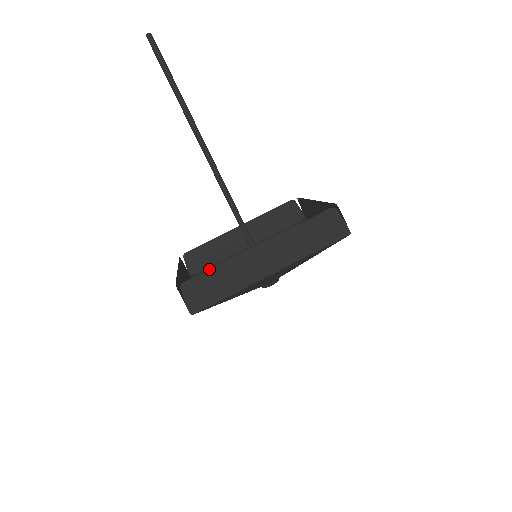
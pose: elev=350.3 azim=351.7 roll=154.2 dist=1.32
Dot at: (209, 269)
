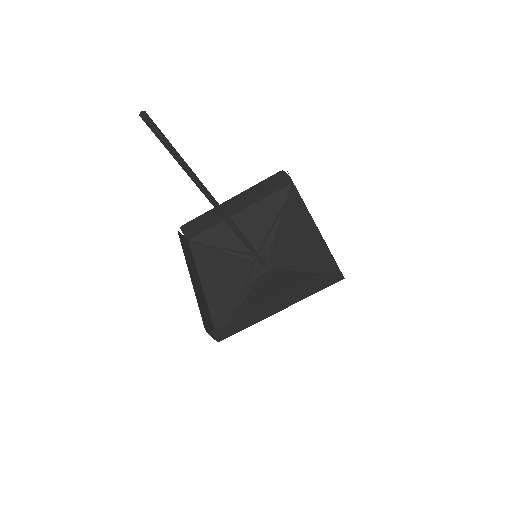
Dot at: (232, 320)
